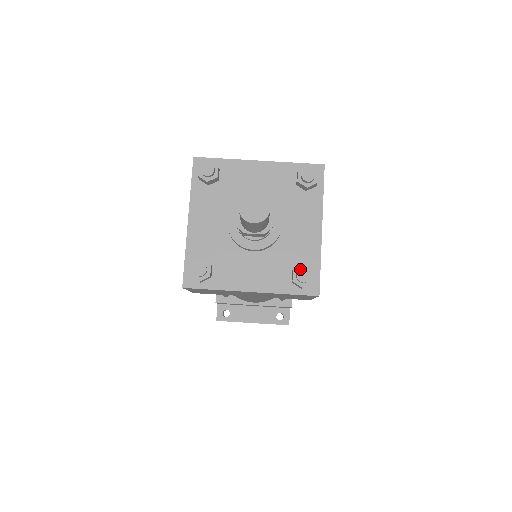
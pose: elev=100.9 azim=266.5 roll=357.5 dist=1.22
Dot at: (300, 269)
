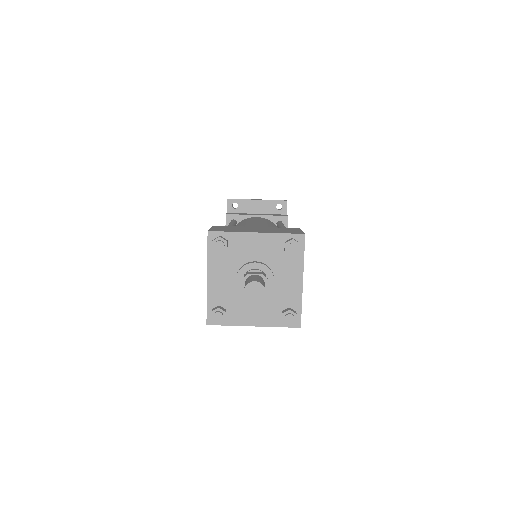
Dot at: (287, 315)
